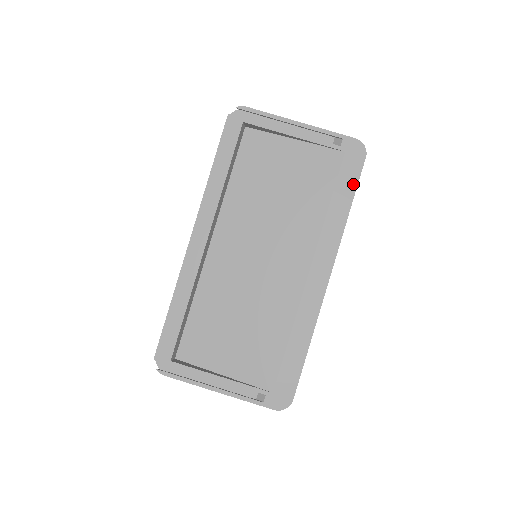
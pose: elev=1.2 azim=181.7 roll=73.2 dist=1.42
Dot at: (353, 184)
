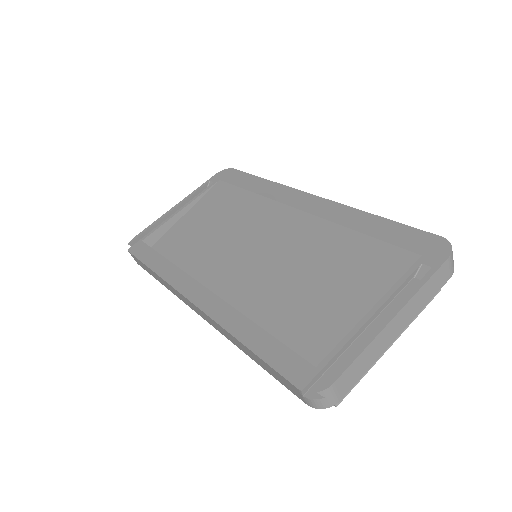
Dot at: (246, 176)
